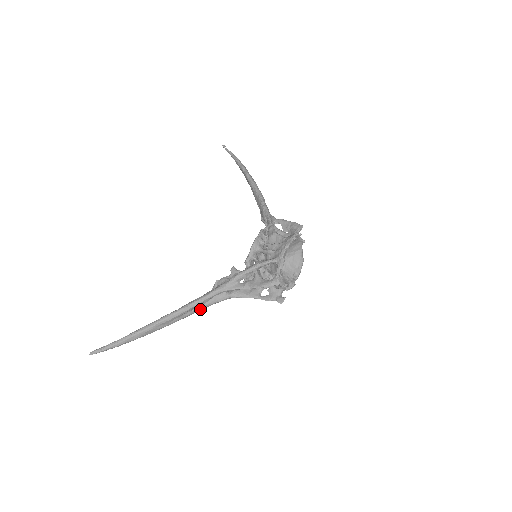
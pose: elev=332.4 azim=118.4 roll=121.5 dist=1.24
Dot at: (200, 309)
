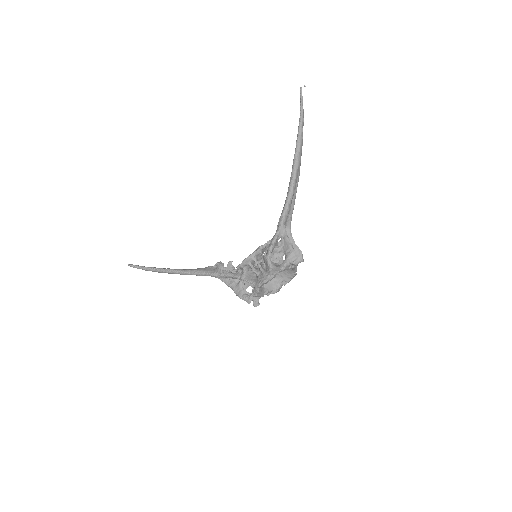
Dot at: occluded
